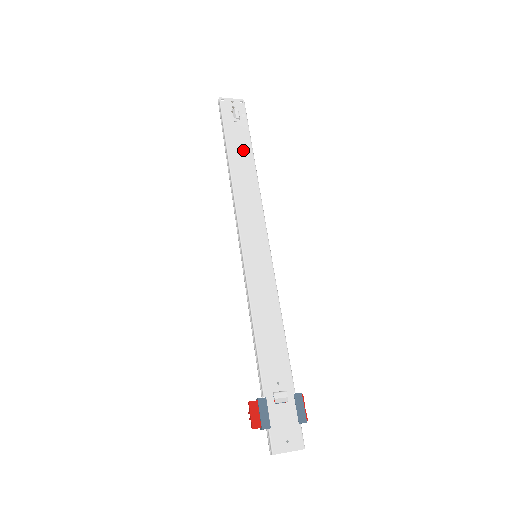
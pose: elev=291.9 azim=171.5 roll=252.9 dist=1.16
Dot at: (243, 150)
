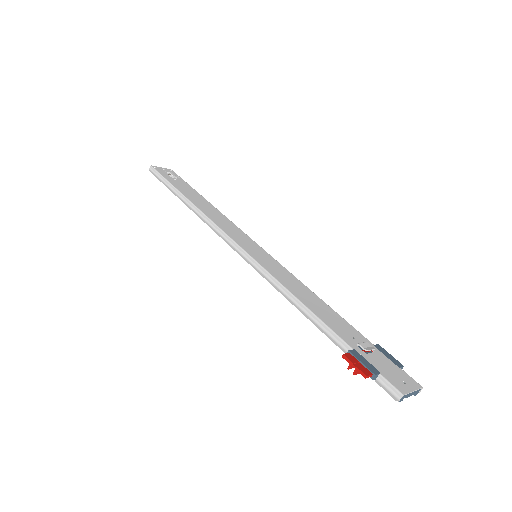
Dot at: (193, 194)
